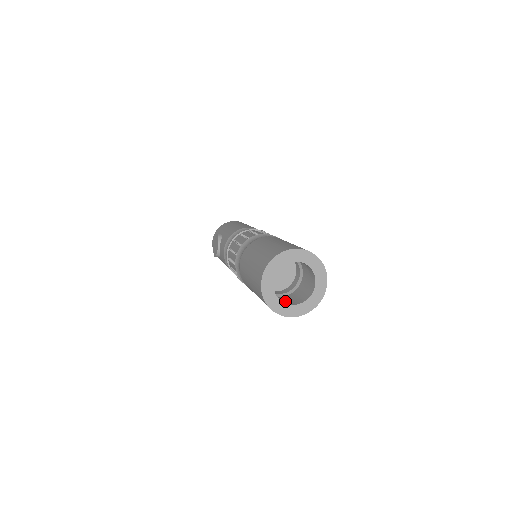
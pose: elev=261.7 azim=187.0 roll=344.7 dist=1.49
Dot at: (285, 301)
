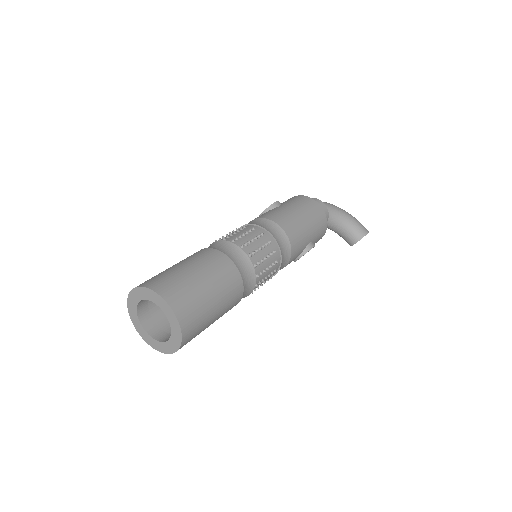
Dot at: (152, 321)
